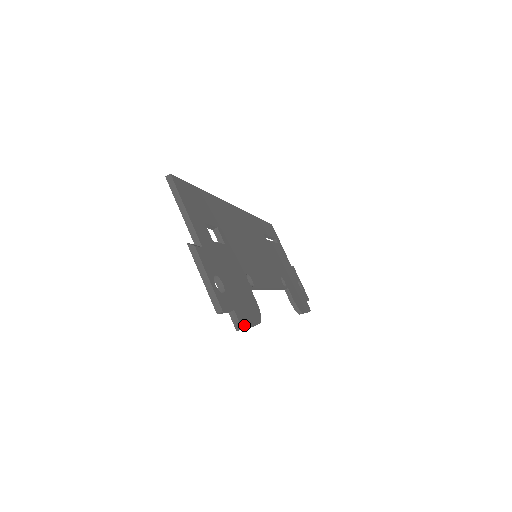
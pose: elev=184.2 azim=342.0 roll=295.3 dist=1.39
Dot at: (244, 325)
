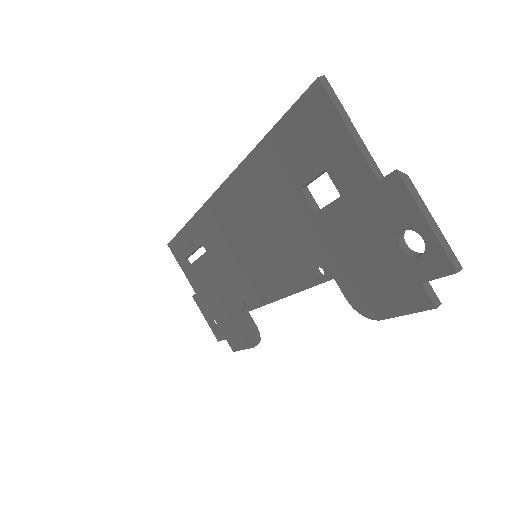
Dot at: (429, 303)
